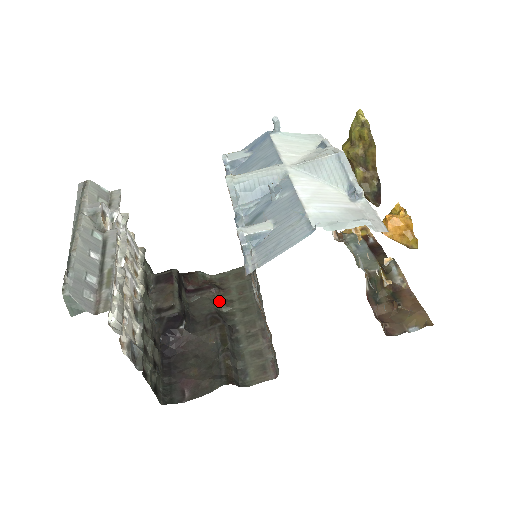
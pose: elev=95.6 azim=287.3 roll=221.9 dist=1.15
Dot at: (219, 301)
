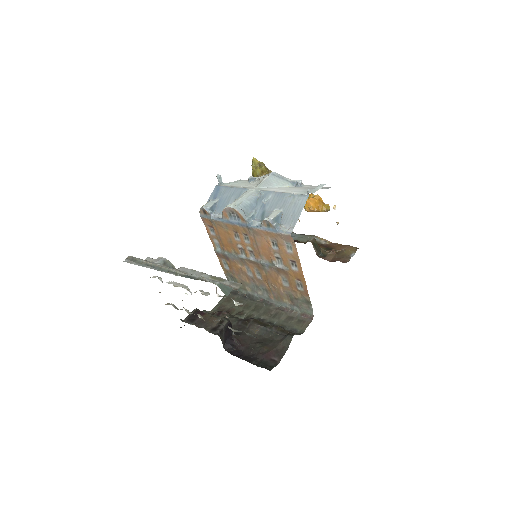
Dot at: (234, 315)
